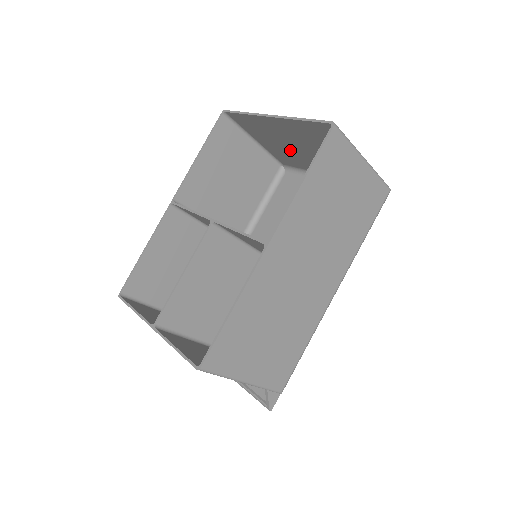
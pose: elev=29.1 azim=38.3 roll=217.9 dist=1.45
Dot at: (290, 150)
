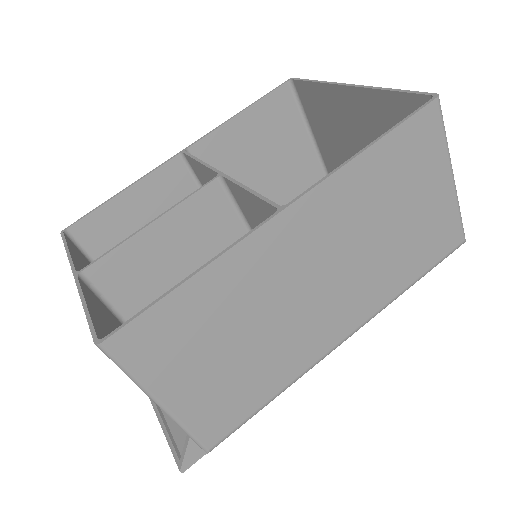
Dot at: (351, 154)
